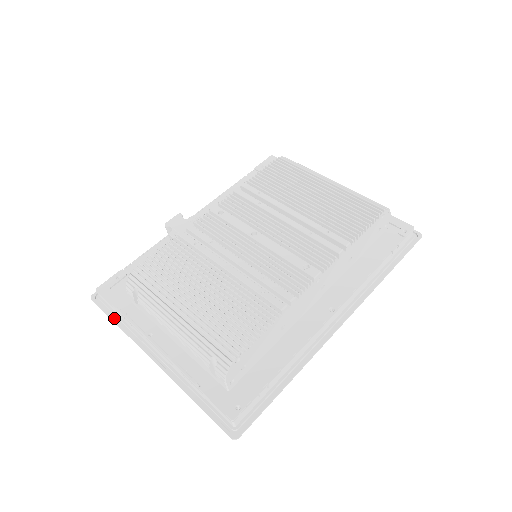
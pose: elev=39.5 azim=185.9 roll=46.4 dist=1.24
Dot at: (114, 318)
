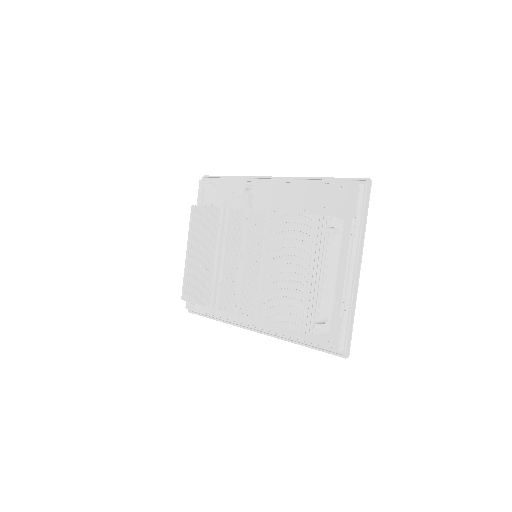
Dot at: occluded
